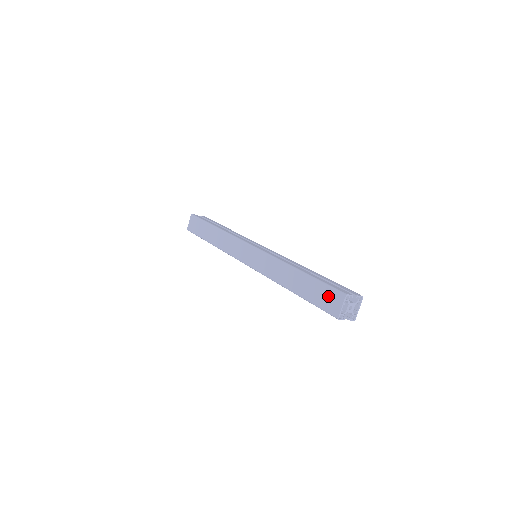
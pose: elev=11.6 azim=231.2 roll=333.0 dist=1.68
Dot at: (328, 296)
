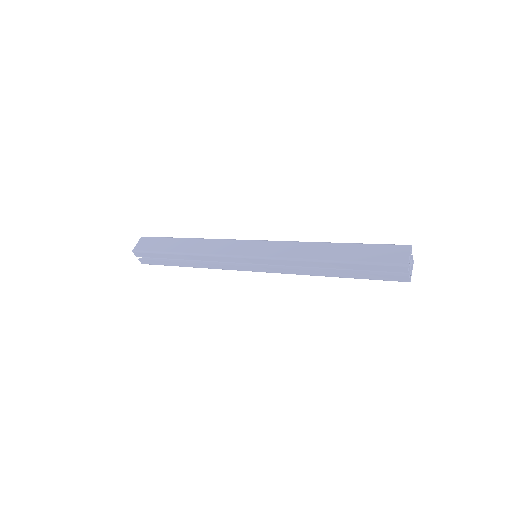
Dot at: (388, 251)
